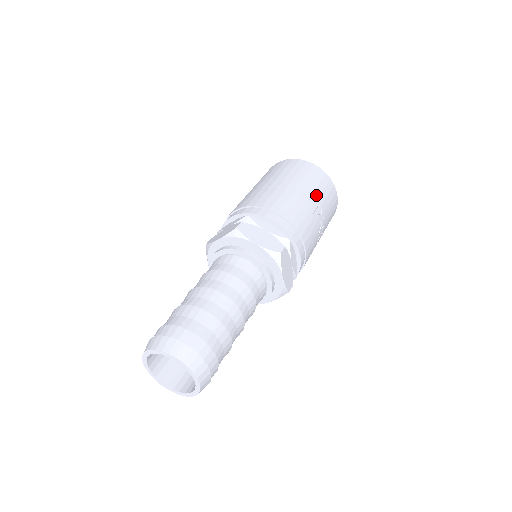
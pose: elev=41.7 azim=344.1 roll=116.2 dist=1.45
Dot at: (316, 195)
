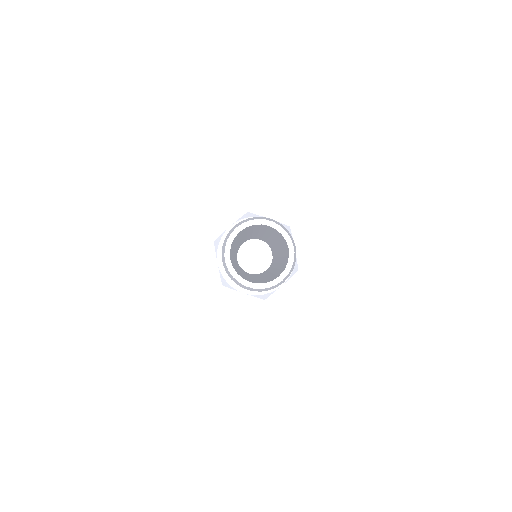
Dot at: occluded
